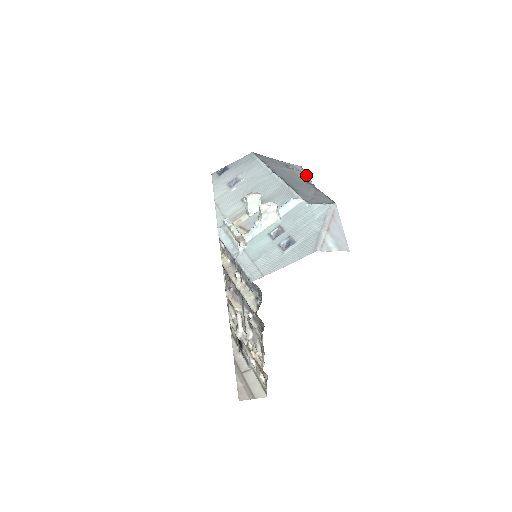
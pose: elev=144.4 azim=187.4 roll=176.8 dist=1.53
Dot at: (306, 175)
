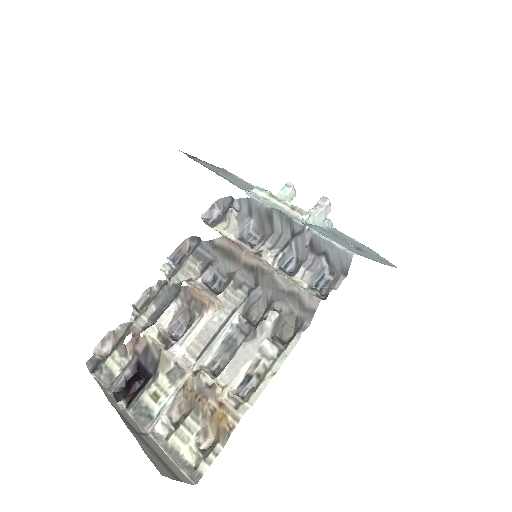
Dot at: occluded
